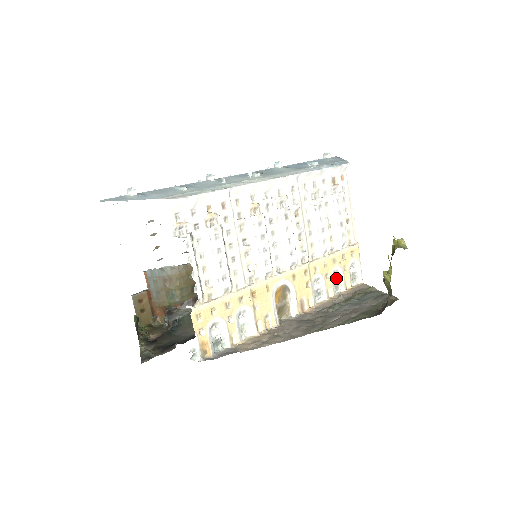
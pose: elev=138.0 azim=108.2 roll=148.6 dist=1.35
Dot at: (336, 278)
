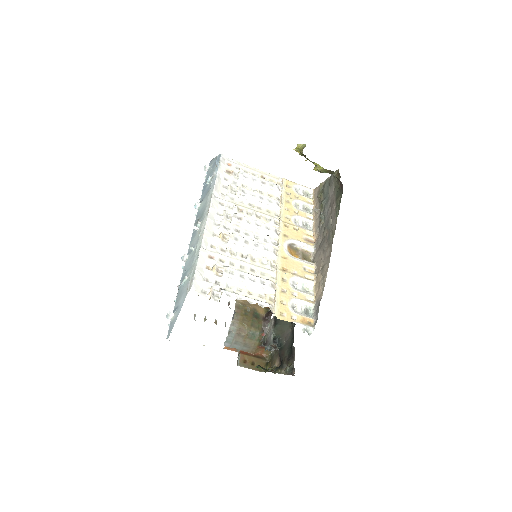
Dot at: (301, 207)
